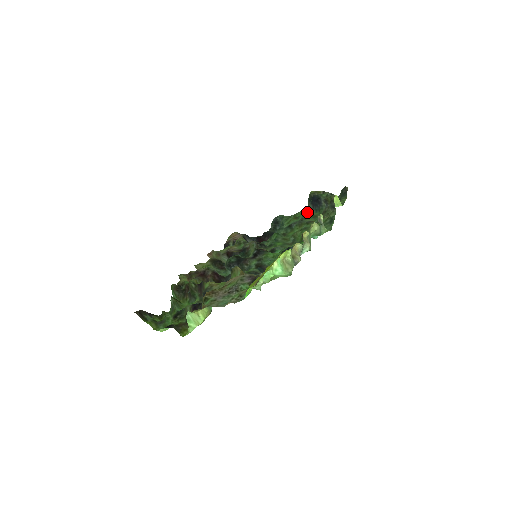
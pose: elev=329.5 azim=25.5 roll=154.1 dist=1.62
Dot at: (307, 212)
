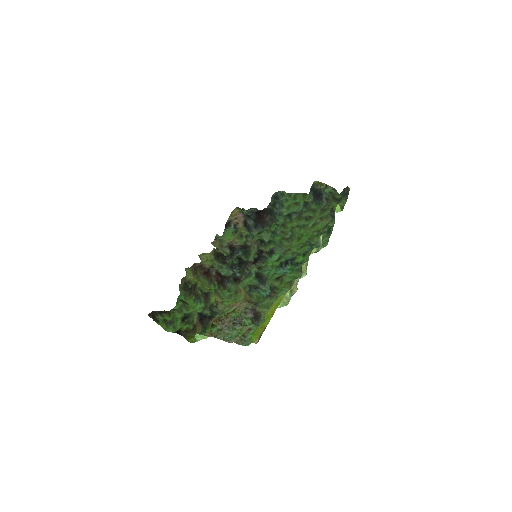
Dot at: (307, 204)
